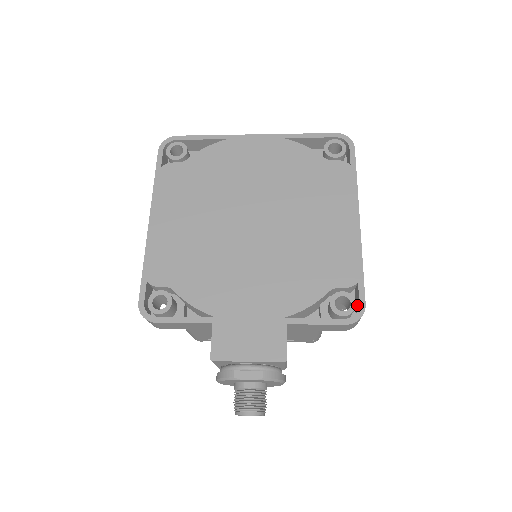
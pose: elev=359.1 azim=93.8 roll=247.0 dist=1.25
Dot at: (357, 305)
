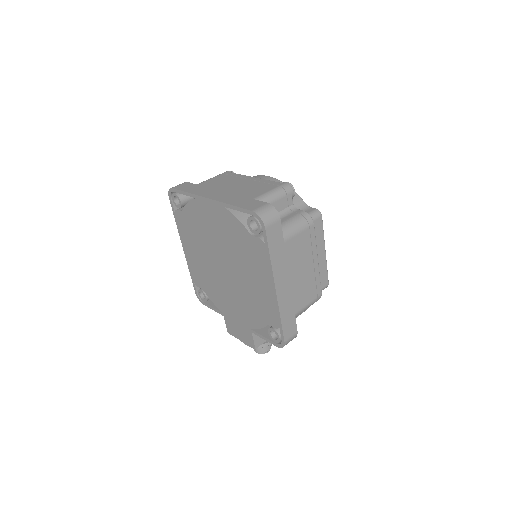
Dot at: occluded
